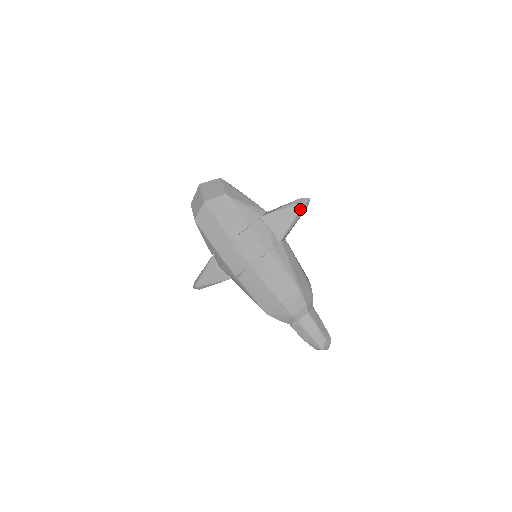
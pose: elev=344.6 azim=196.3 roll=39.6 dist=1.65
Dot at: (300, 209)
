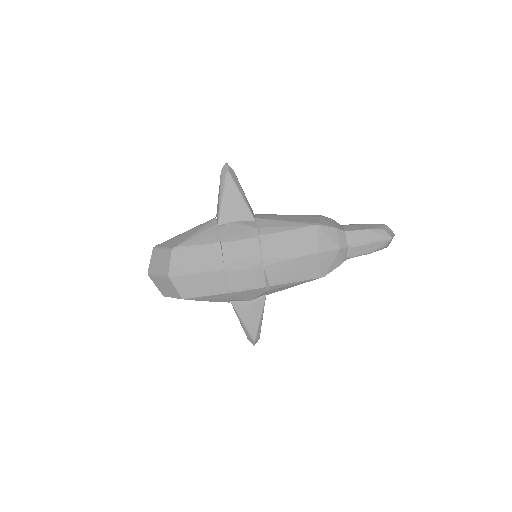
Dot at: (232, 179)
